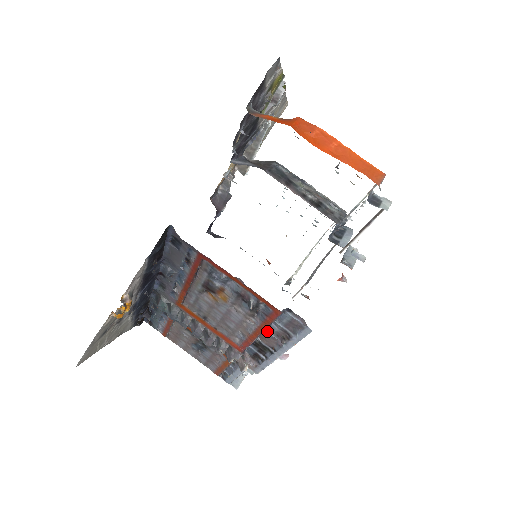
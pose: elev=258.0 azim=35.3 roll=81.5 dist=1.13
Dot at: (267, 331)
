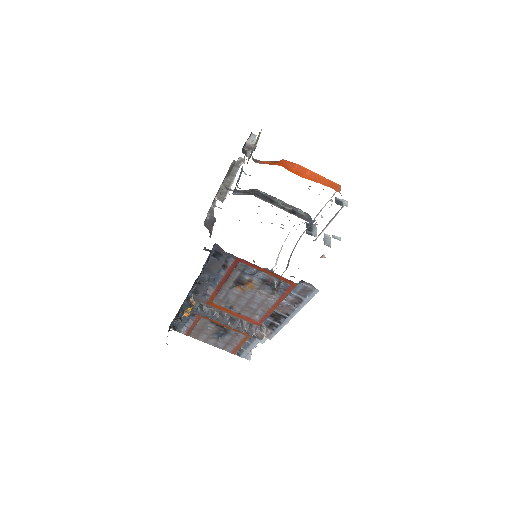
Dot at: (283, 302)
